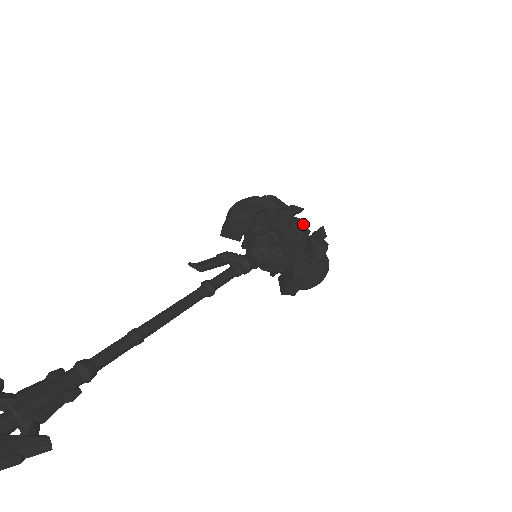
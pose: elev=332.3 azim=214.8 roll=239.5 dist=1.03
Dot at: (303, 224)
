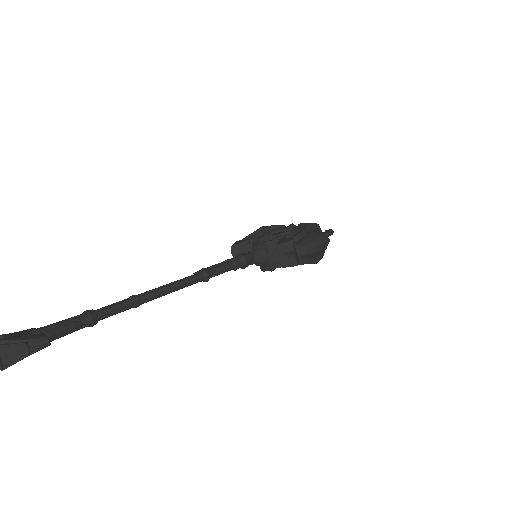
Dot at: (296, 226)
